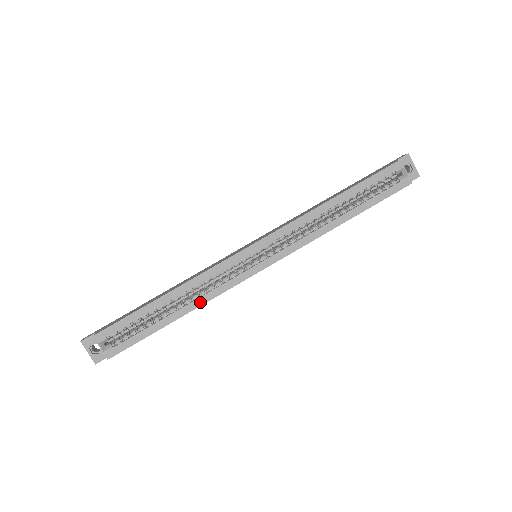
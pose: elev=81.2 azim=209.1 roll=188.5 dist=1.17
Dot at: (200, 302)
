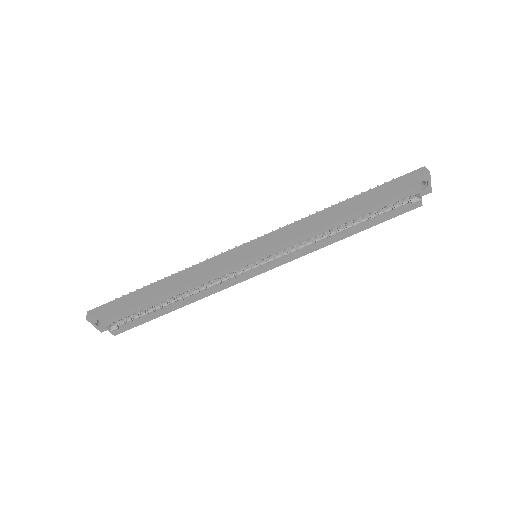
Dot at: (200, 297)
